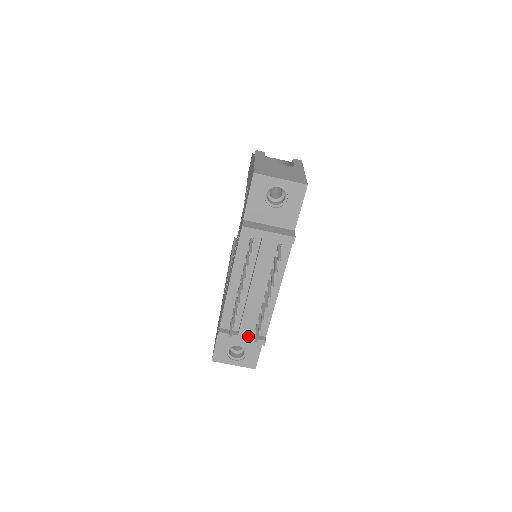
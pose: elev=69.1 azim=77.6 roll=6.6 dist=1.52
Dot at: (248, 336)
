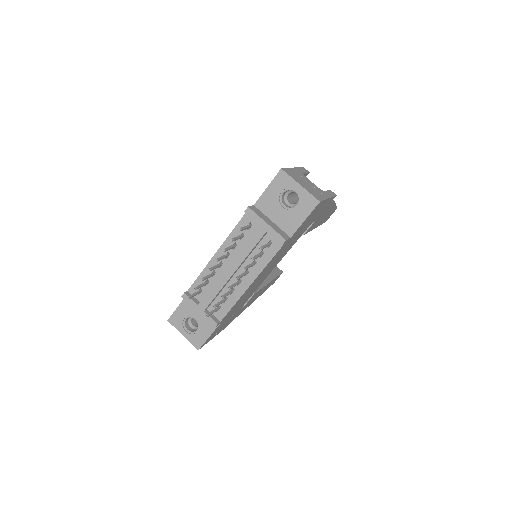
Dot at: (206, 311)
